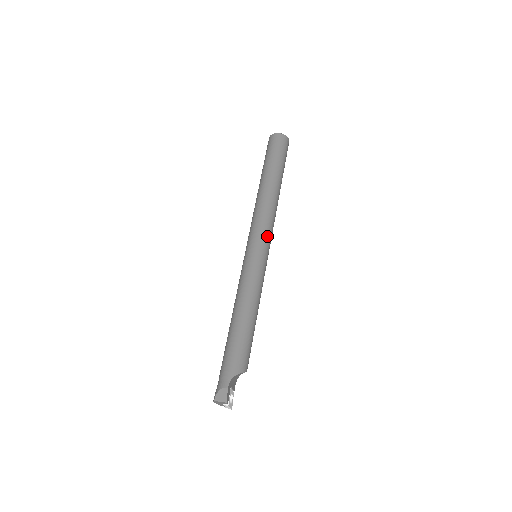
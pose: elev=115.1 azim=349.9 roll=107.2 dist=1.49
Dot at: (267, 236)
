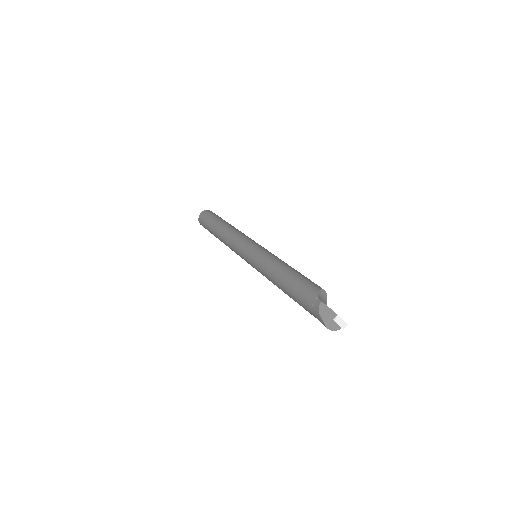
Dot at: (250, 240)
